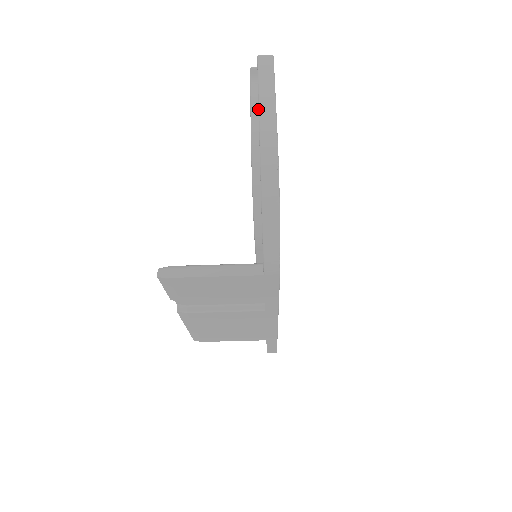
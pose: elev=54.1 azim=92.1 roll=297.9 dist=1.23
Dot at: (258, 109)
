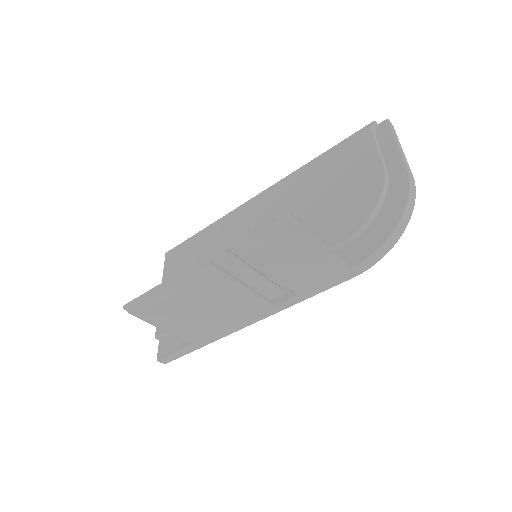
Dot at: (381, 151)
